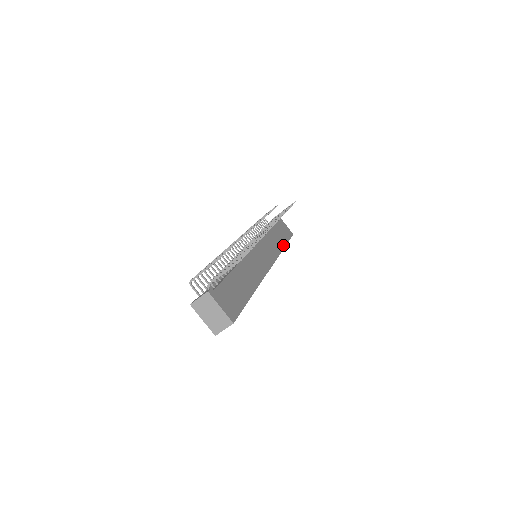
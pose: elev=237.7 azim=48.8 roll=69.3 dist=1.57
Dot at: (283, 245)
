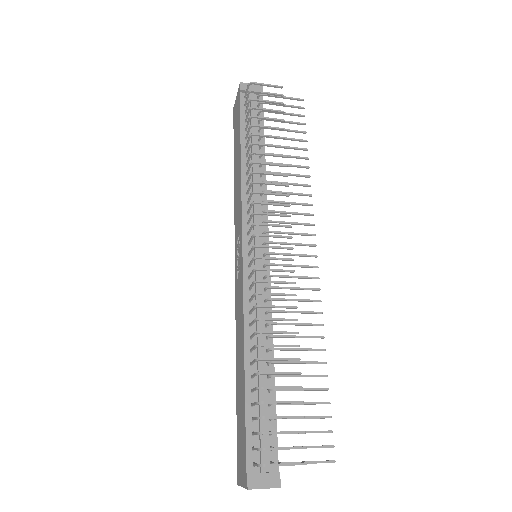
Dot at: occluded
